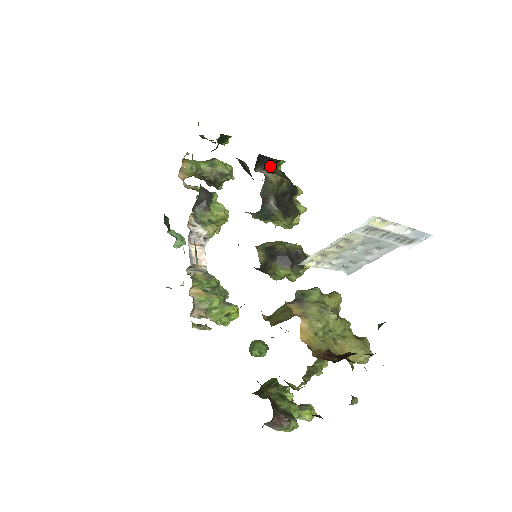
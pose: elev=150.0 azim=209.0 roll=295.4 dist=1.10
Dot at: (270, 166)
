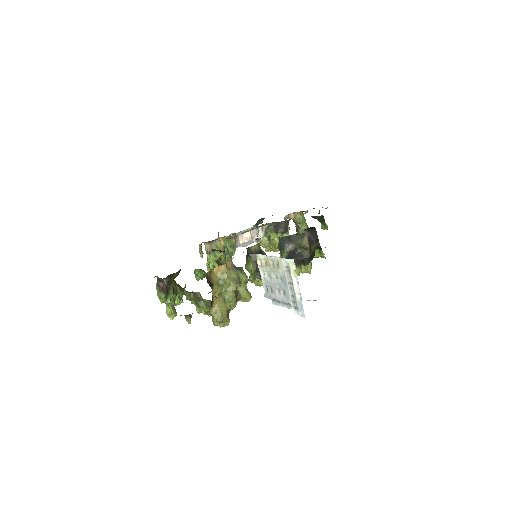
Dot at: (313, 241)
